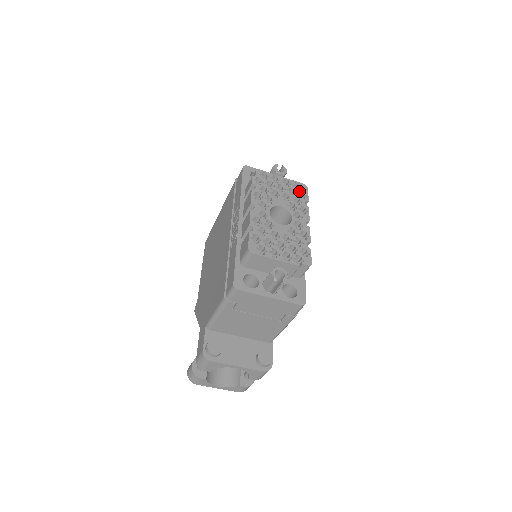
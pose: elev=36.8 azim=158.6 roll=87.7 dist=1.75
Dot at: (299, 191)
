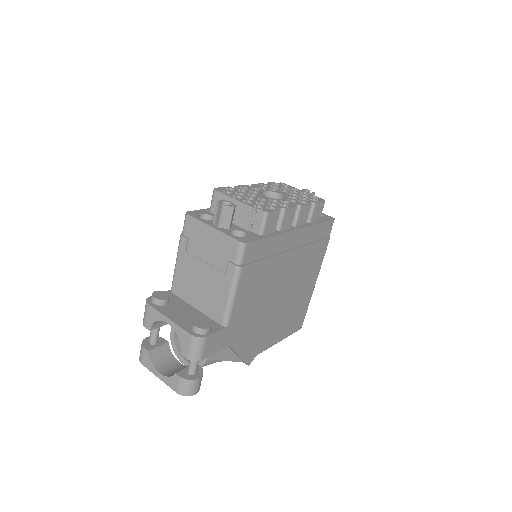
Dot at: (312, 198)
